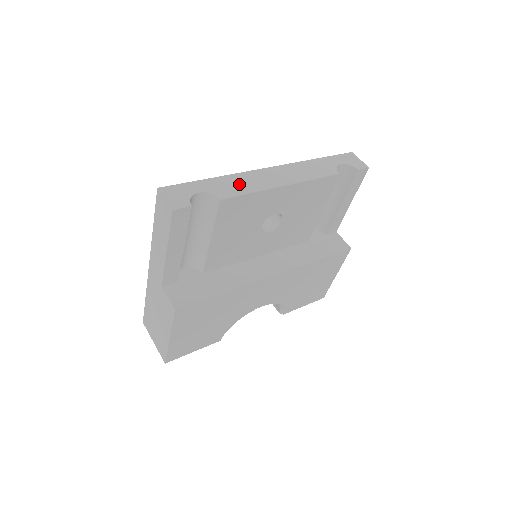
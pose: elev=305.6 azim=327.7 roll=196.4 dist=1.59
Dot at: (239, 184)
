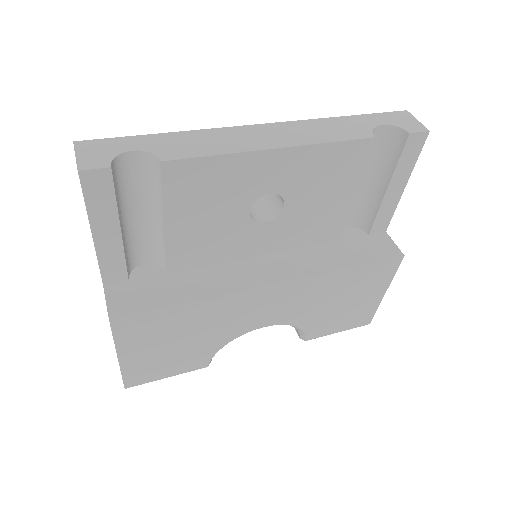
Dot at: (202, 143)
